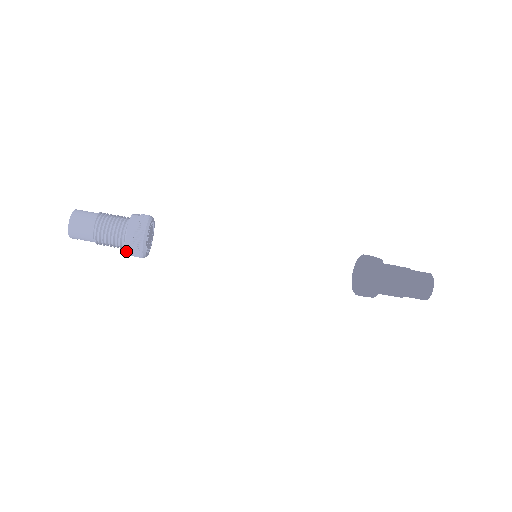
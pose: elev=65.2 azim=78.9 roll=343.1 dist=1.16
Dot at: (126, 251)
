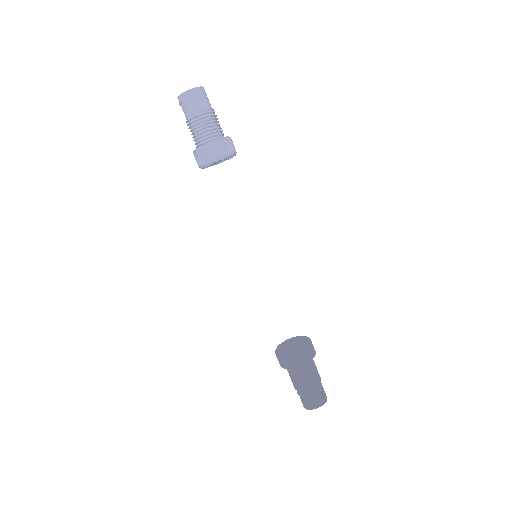
Dot at: (201, 147)
